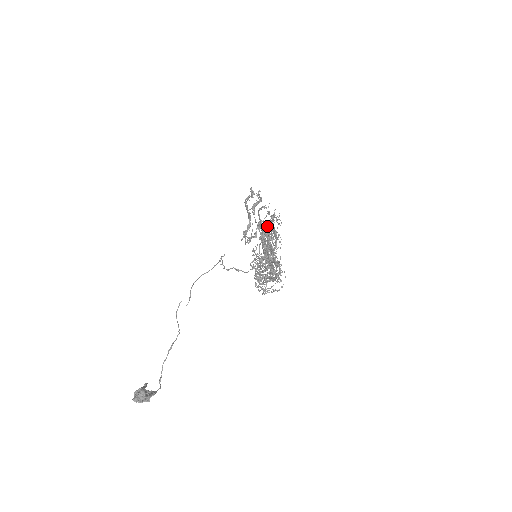
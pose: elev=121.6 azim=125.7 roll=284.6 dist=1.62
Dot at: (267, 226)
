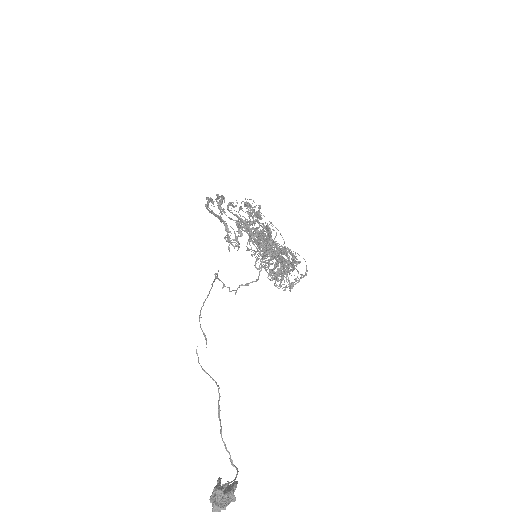
Dot at: occluded
